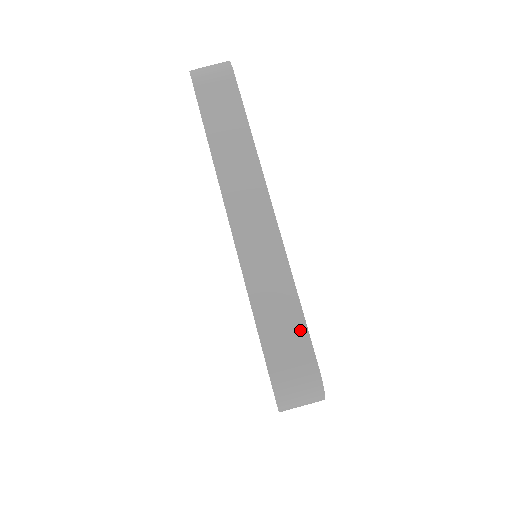
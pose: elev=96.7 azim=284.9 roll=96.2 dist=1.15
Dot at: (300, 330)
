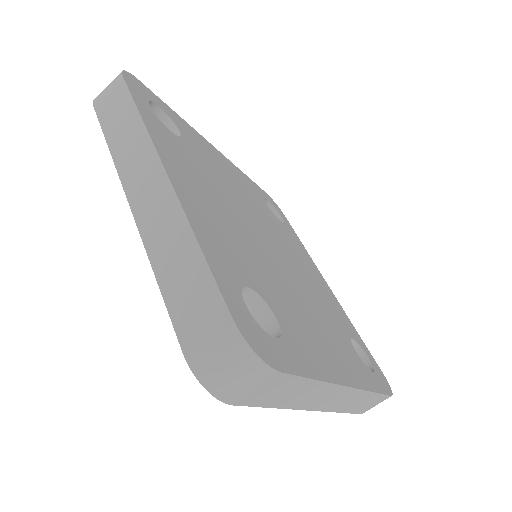
Dot at: (208, 287)
